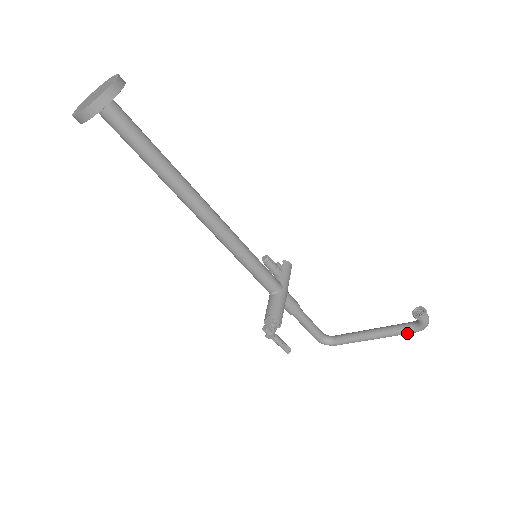
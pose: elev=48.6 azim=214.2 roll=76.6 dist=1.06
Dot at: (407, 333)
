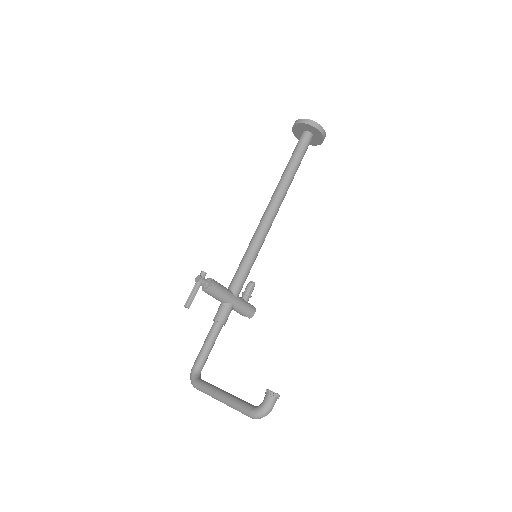
Dot at: (244, 408)
